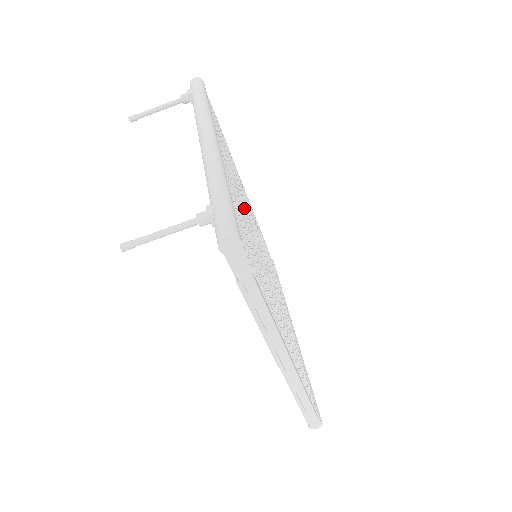
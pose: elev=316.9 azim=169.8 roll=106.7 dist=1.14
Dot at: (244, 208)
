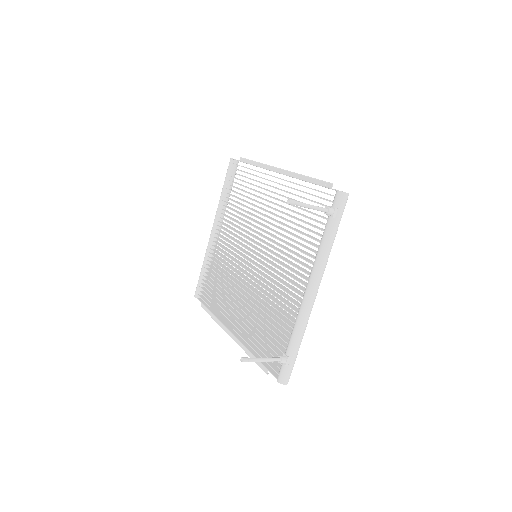
Dot at: (281, 256)
